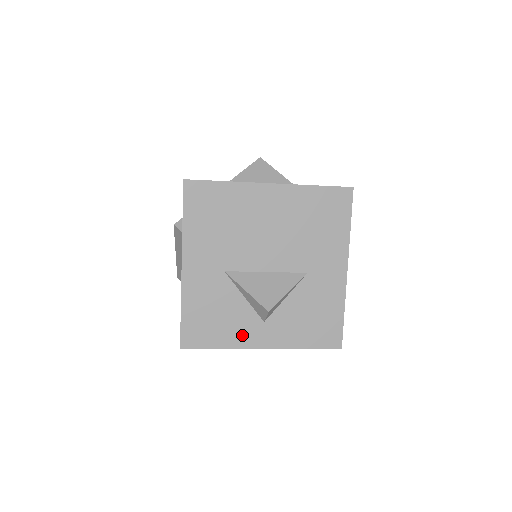
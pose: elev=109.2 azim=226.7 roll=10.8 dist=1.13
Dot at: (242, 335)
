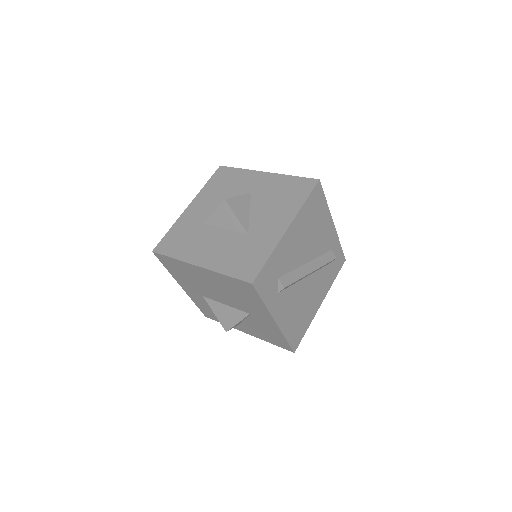
Dot at: occluded
